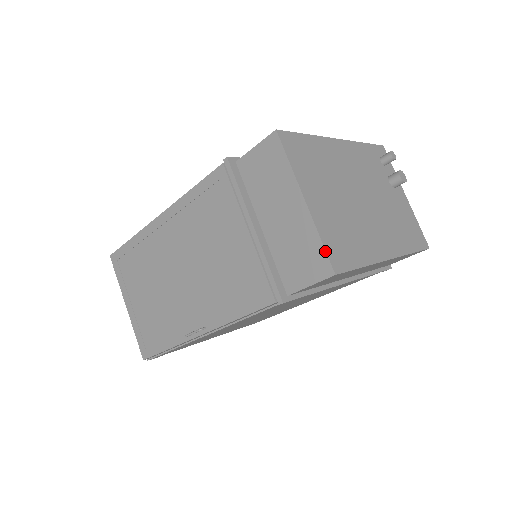
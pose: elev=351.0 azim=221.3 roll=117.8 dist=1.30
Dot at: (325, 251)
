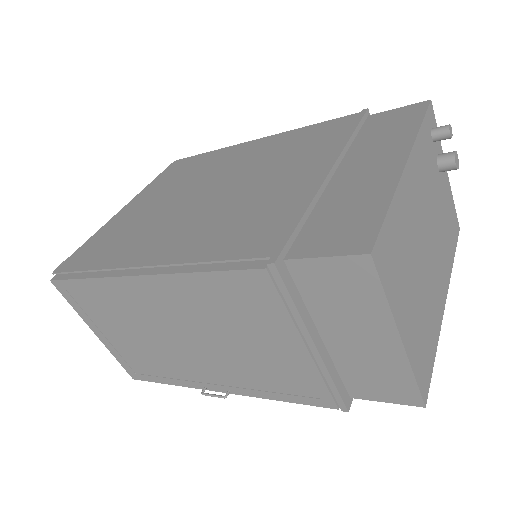
Dot at: (418, 388)
